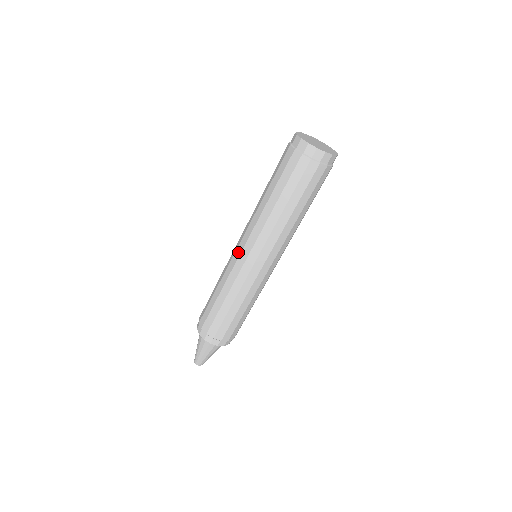
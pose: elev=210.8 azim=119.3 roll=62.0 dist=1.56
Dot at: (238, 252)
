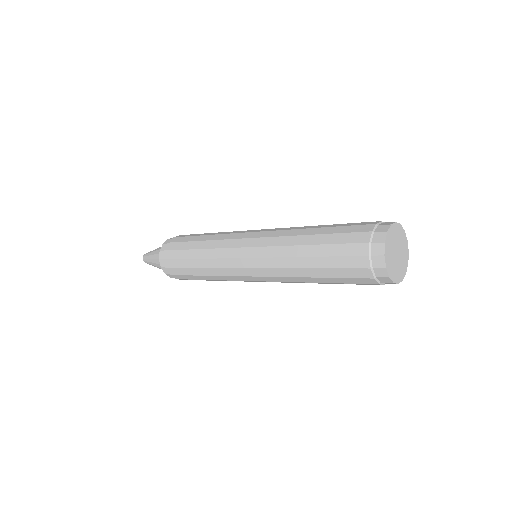
Dot at: (240, 253)
